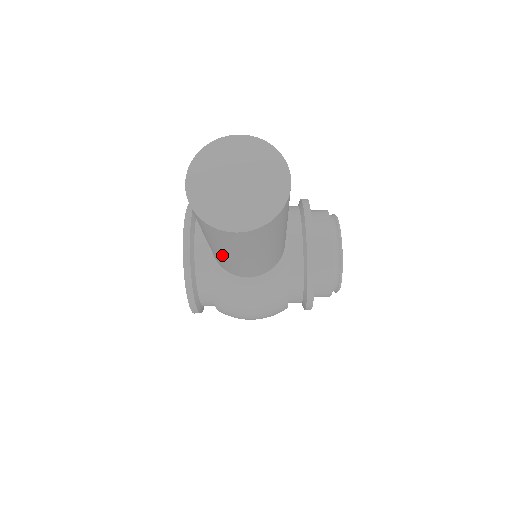
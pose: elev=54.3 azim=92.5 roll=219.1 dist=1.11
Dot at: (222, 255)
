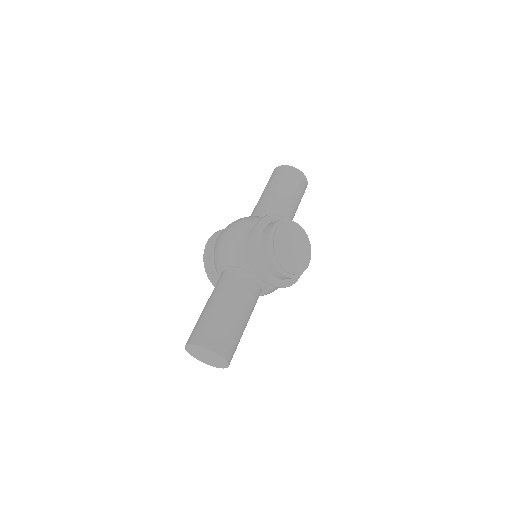
Dot at: occluded
